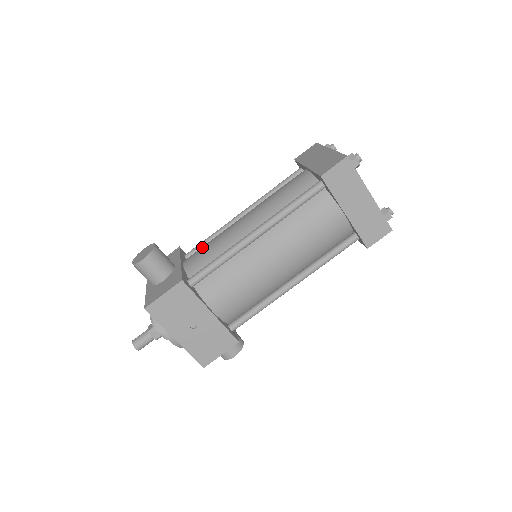
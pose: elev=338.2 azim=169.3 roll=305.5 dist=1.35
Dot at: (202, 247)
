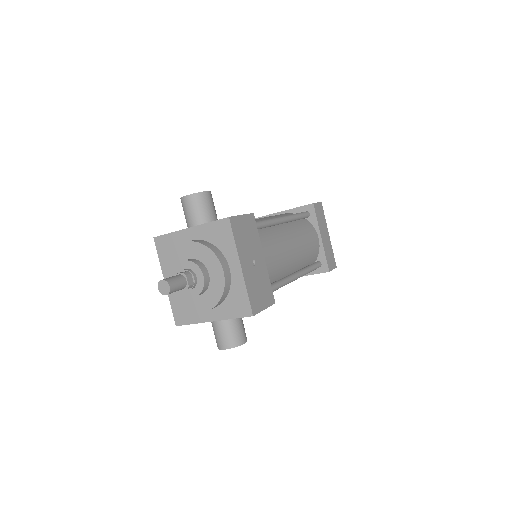
Dot at: occluded
